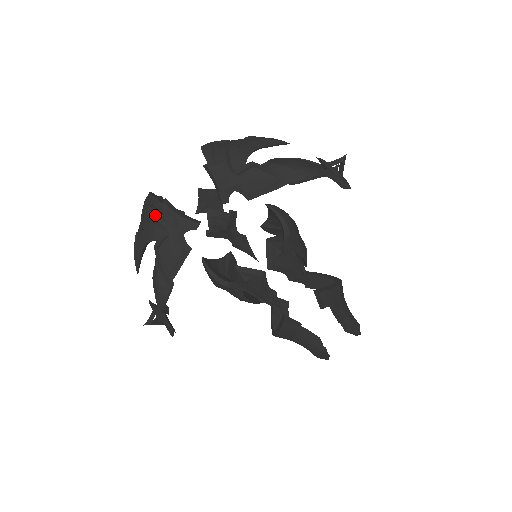
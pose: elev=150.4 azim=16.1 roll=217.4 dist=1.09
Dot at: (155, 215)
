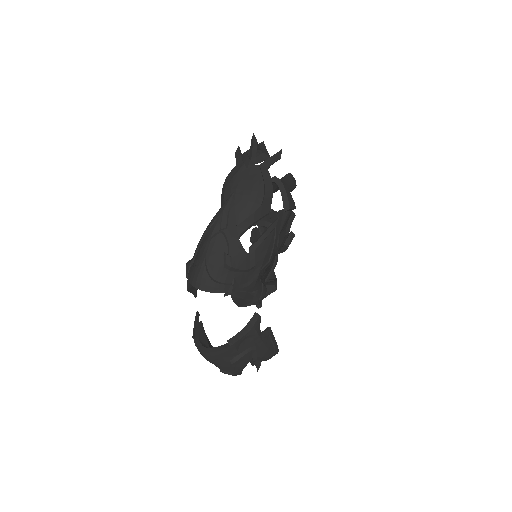
Dot at: (233, 354)
